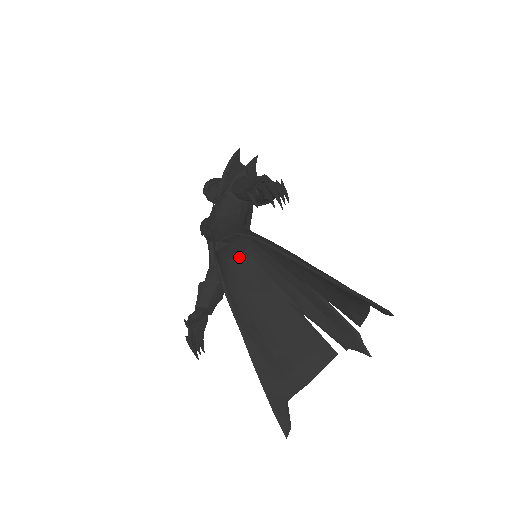
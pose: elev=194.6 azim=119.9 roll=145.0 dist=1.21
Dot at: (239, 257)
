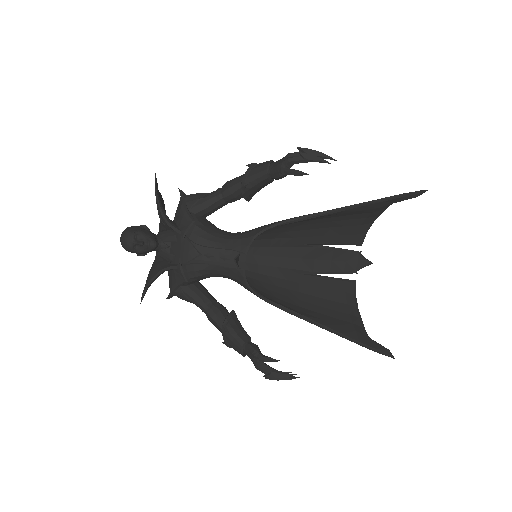
Dot at: occluded
